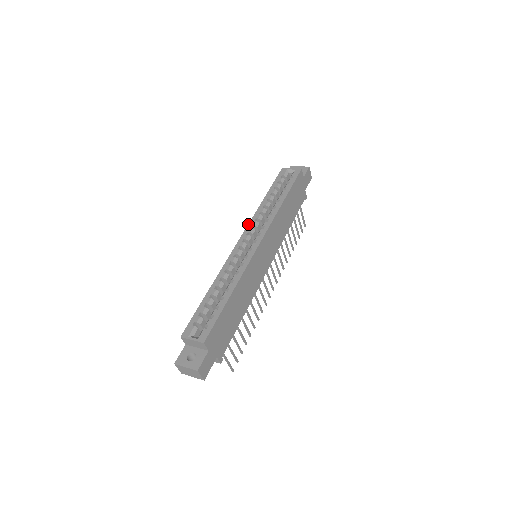
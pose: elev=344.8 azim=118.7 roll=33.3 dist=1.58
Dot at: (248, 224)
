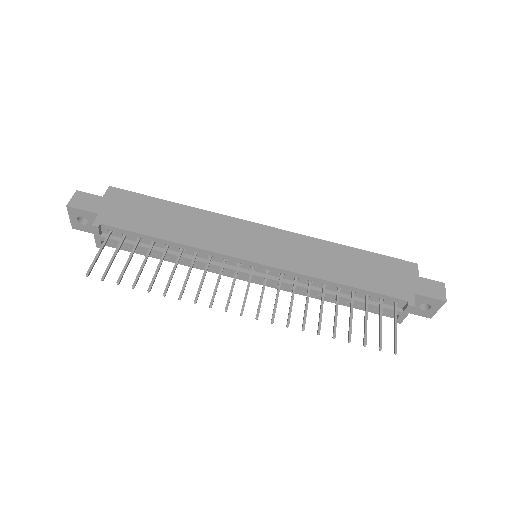
Dot at: occluded
